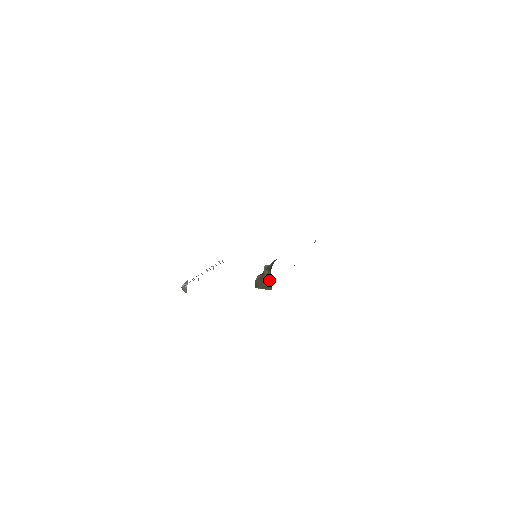
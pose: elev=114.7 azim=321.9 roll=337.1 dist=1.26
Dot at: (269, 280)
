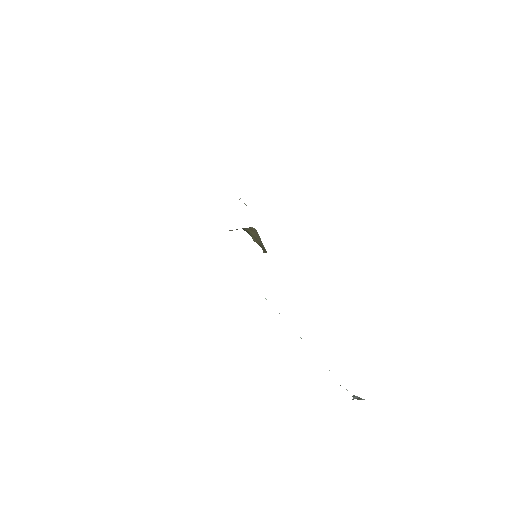
Dot at: (252, 233)
